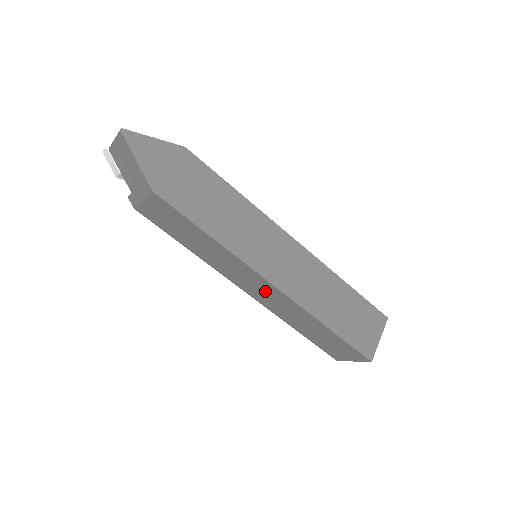
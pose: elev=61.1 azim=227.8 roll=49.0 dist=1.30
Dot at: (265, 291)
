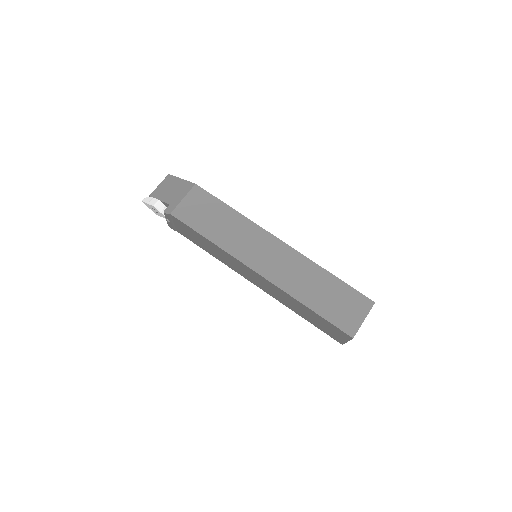
Dot at: (275, 256)
